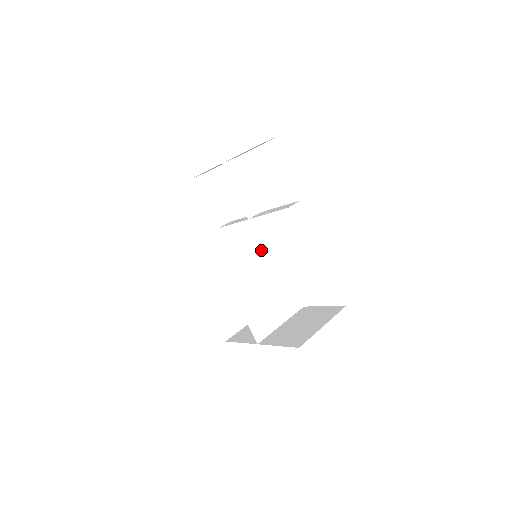
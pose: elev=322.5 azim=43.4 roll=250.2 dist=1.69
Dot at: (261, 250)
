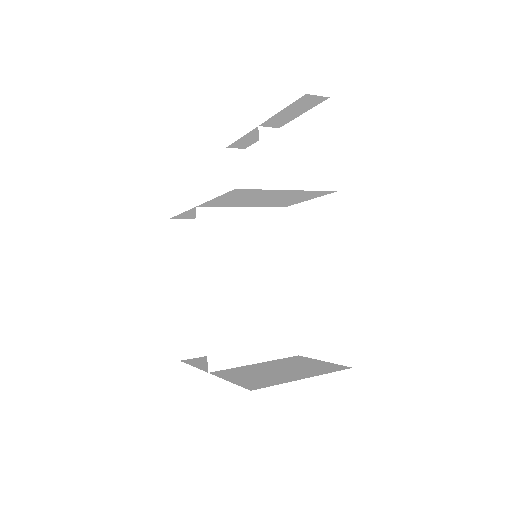
Dot at: (267, 253)
